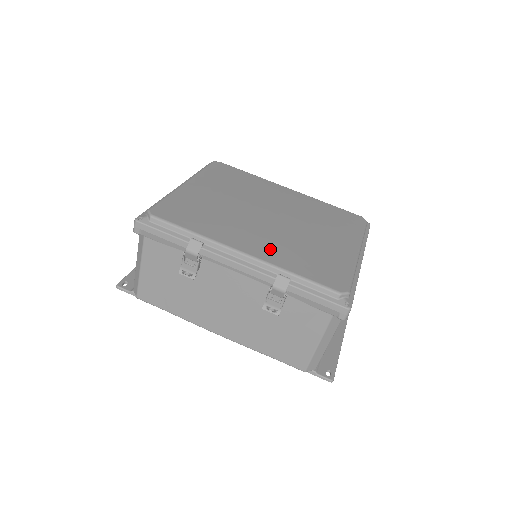
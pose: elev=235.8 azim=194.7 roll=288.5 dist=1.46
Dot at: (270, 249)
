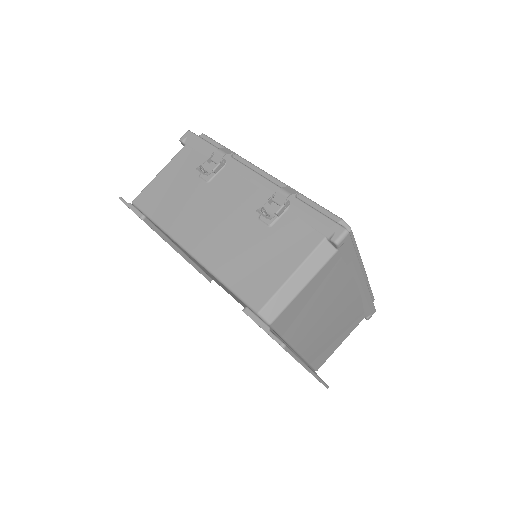
Dot at: occluded
